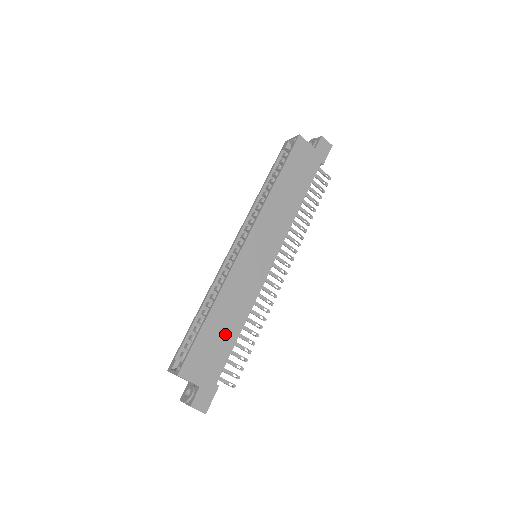
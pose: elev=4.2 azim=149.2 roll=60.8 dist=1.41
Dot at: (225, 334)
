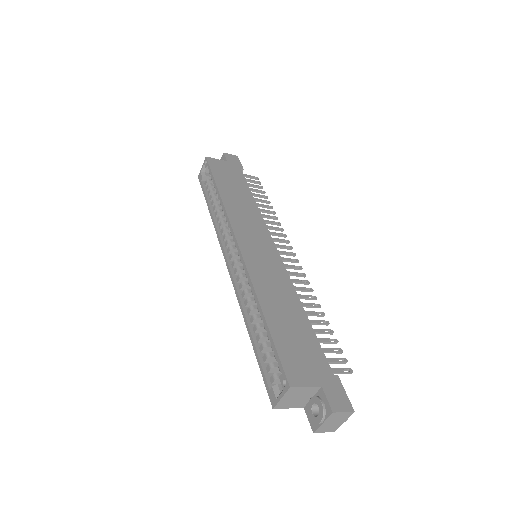
Dot at: (295, 324)
